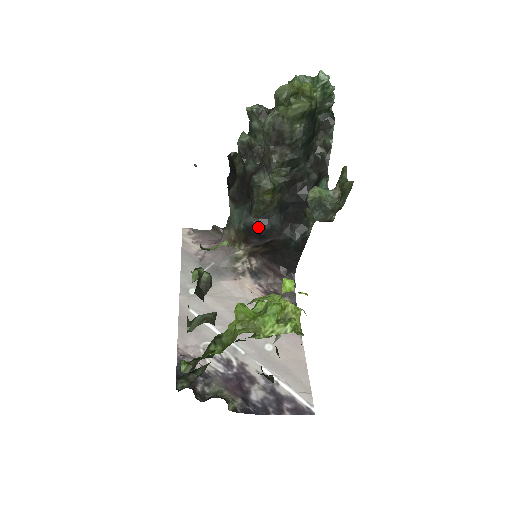
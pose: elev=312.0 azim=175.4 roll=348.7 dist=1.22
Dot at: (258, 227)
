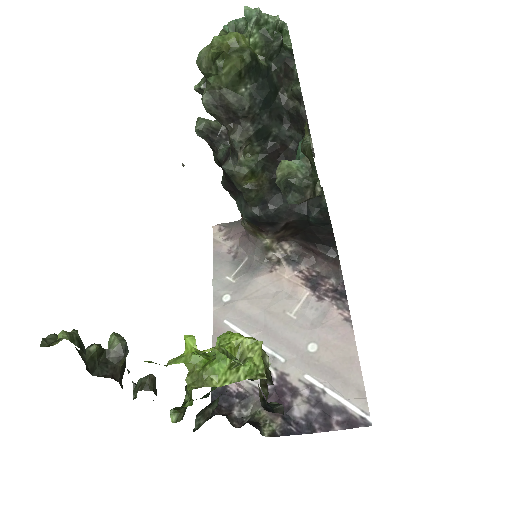
Dot at: (261, 216)
